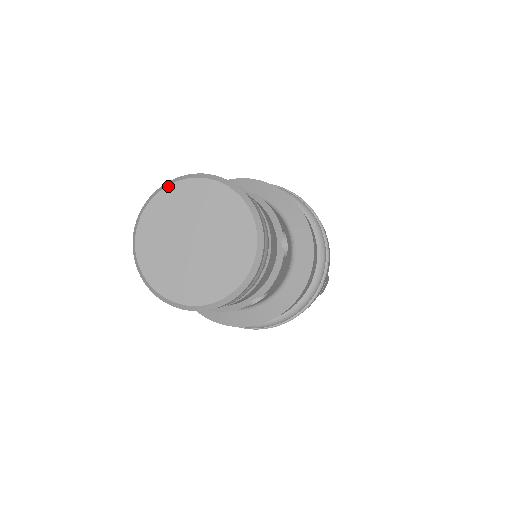
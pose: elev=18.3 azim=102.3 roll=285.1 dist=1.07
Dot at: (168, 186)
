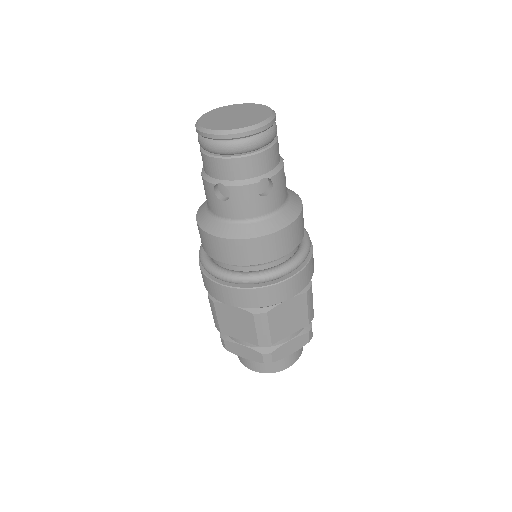
Dot at: (222, 107)
